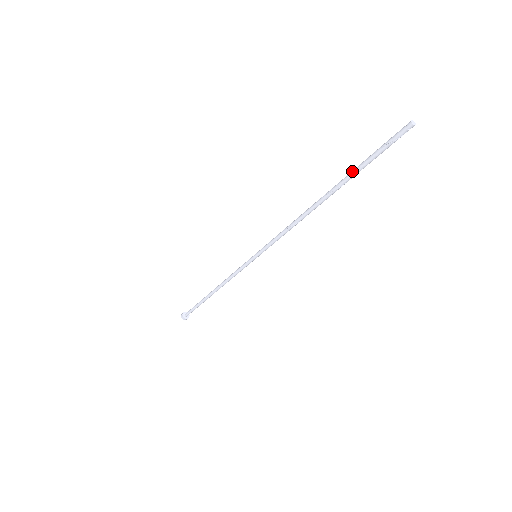
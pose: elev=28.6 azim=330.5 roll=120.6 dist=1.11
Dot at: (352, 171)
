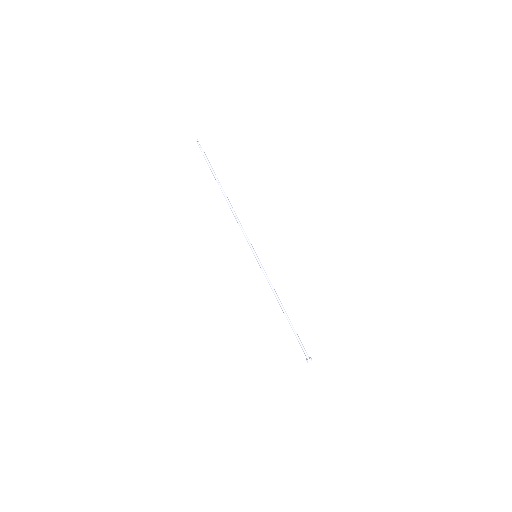
Dot at: (212, 173)
